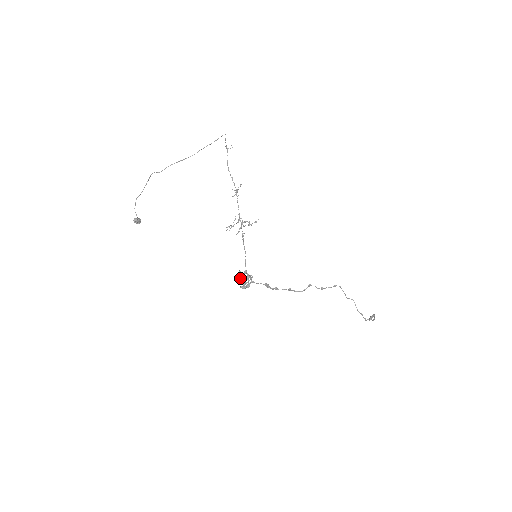
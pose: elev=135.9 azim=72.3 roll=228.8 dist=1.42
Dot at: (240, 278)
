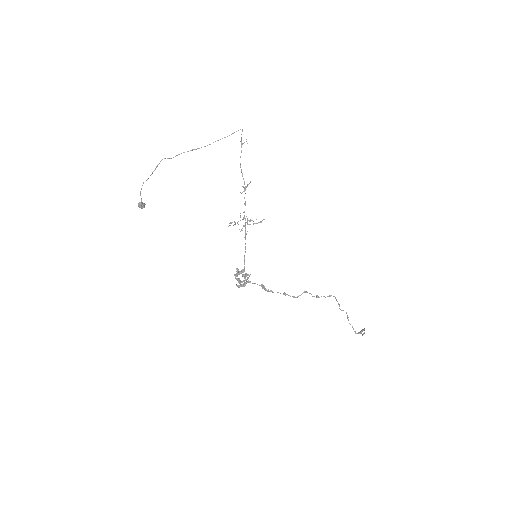
Dot at: (237, 276)
